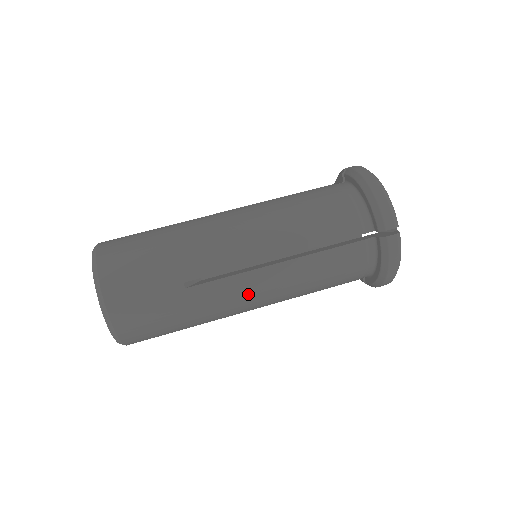
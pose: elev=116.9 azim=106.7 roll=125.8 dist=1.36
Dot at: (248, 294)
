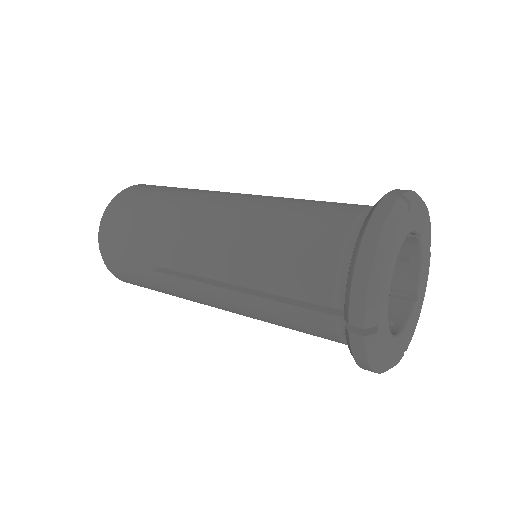
Dot at: (210, 215)
